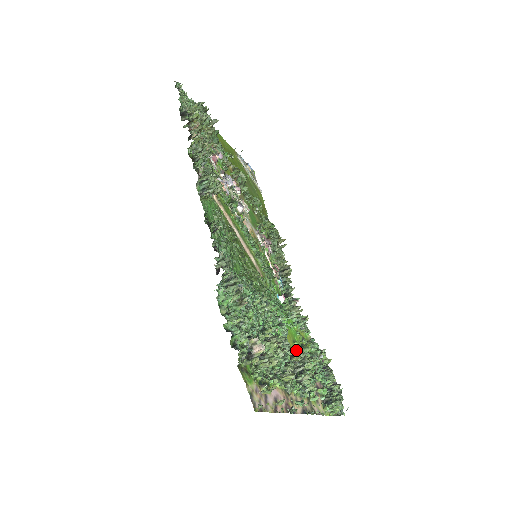
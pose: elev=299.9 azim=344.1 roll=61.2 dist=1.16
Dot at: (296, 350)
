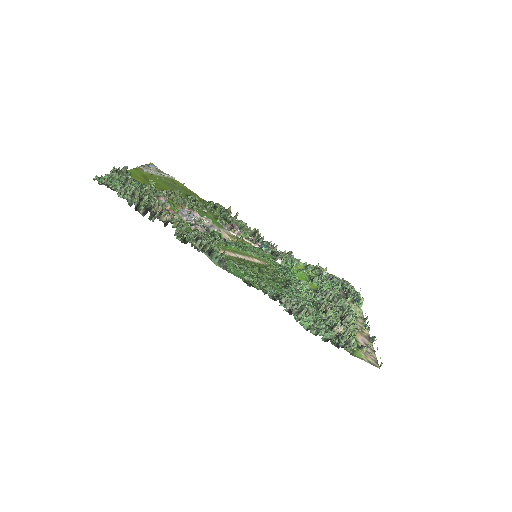
Dot at: (329, 294)
